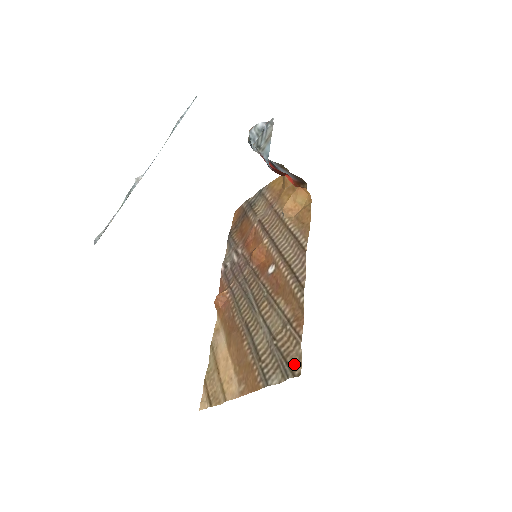
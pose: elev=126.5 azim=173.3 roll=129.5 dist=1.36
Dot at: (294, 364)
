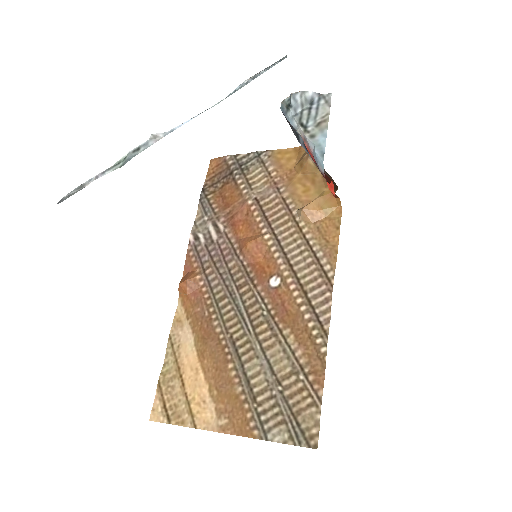
Dot at: (308, 430)
